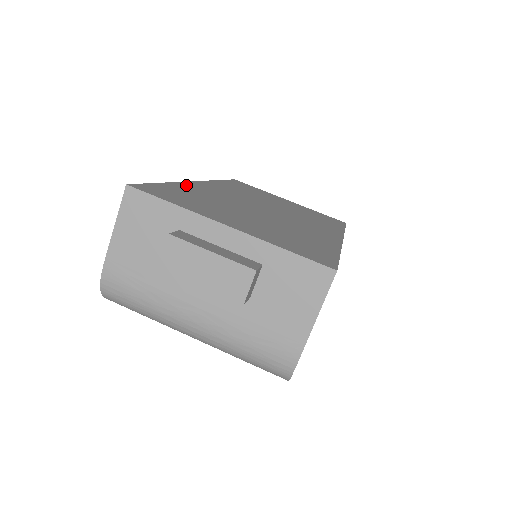
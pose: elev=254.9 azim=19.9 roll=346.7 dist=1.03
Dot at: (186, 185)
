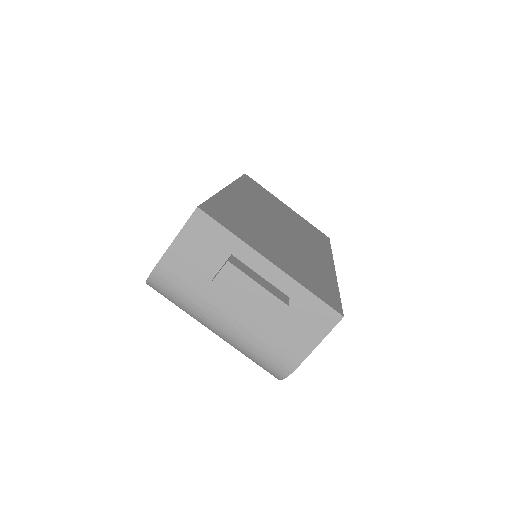
Dot at: (226, 196)
